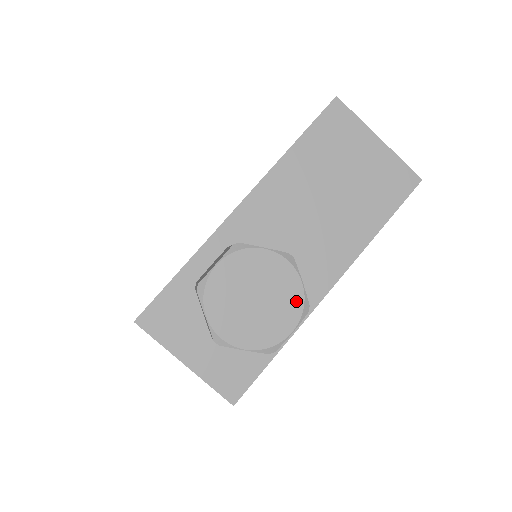
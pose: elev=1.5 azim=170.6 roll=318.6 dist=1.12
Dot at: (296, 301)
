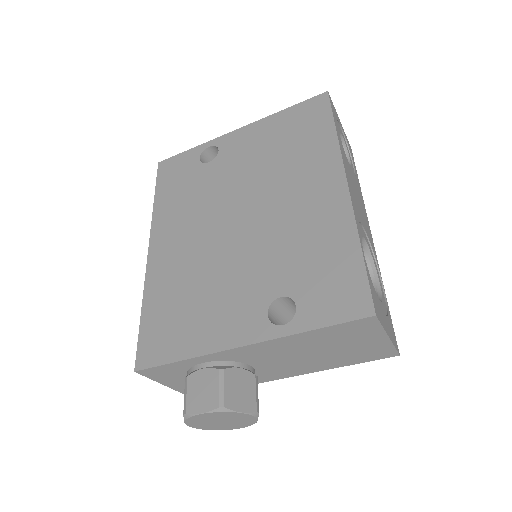
Dot at: (248, 424)
